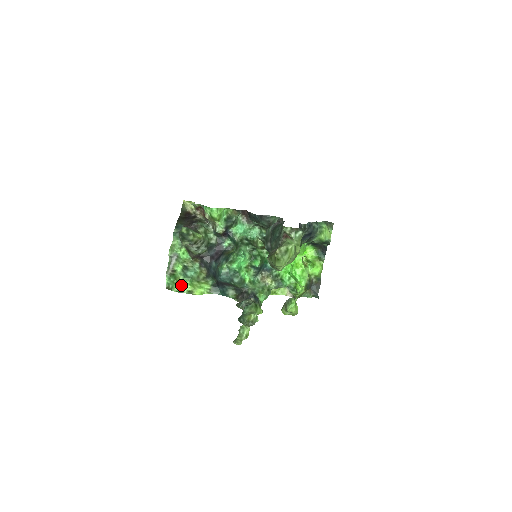
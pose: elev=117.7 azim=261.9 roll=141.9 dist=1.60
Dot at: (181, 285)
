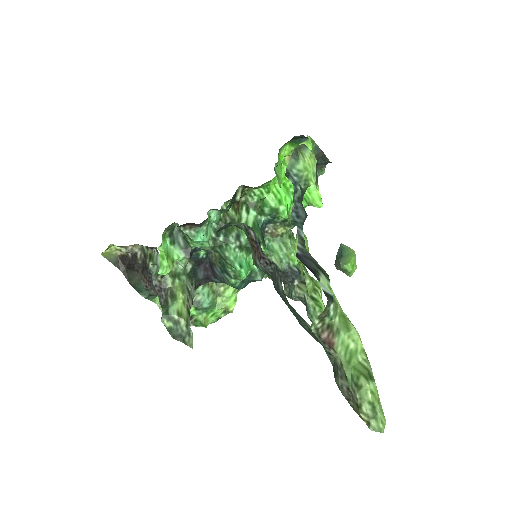
Dot at: (212, 318)
